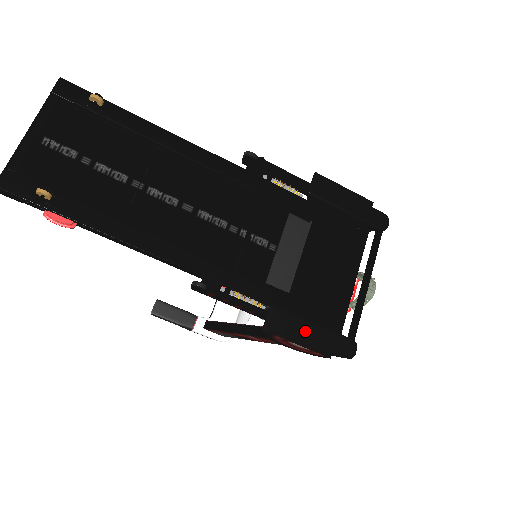
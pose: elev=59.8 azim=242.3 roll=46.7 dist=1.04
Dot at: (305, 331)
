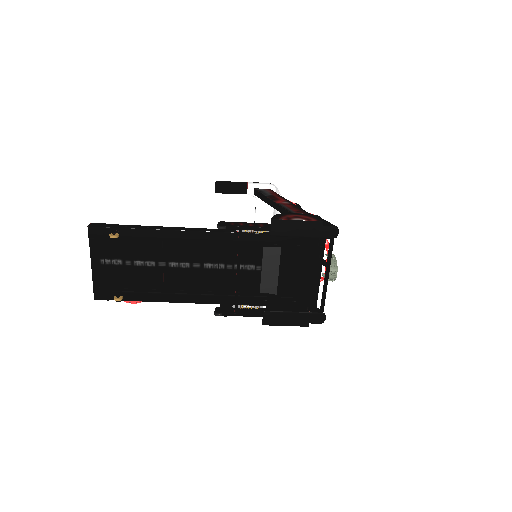
Dot at: (289, 318)
